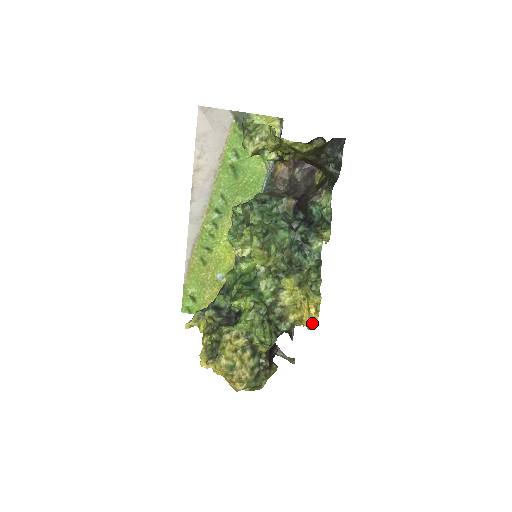
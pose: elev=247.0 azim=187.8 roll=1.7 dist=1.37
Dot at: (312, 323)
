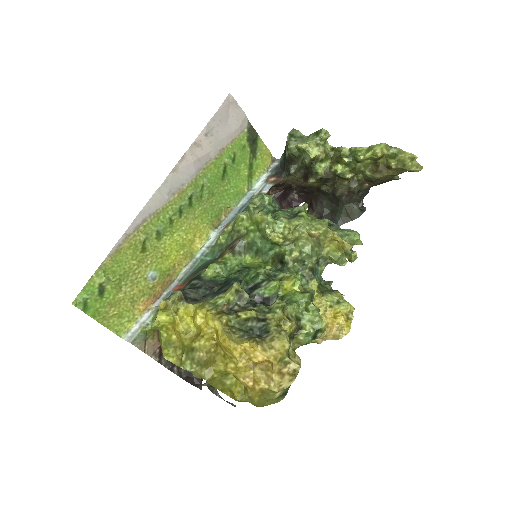
Dot at: (344, 330)
